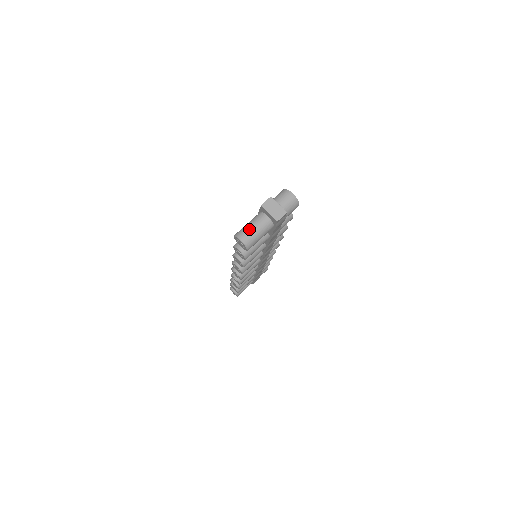
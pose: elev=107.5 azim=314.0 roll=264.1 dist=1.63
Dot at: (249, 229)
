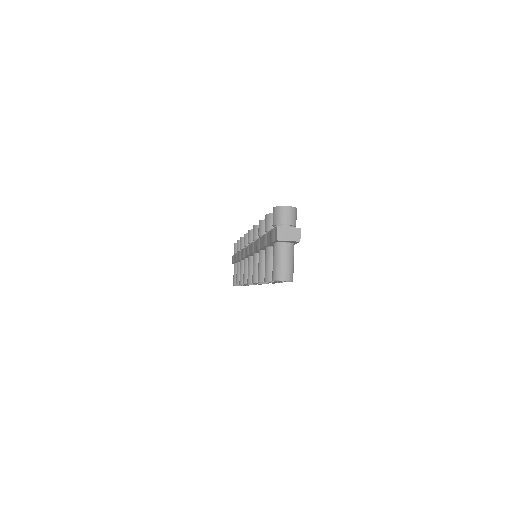
Dot at: (282, 266)
